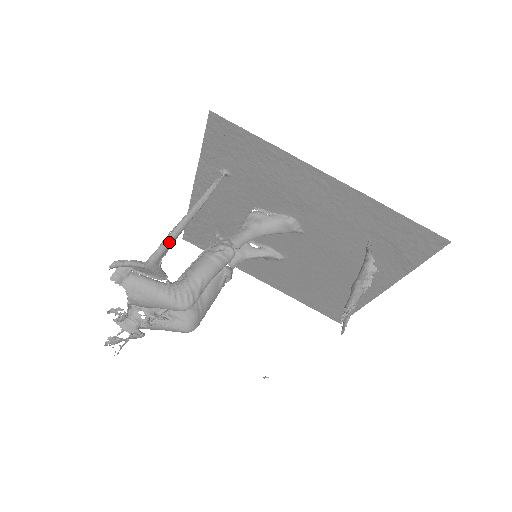
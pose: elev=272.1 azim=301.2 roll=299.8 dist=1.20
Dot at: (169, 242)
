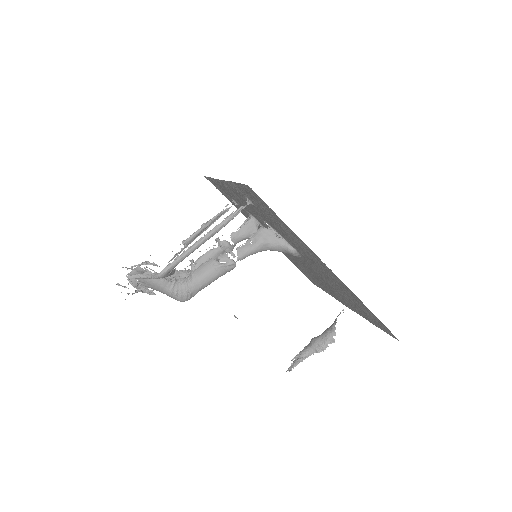
Dot at: (182, 259)
